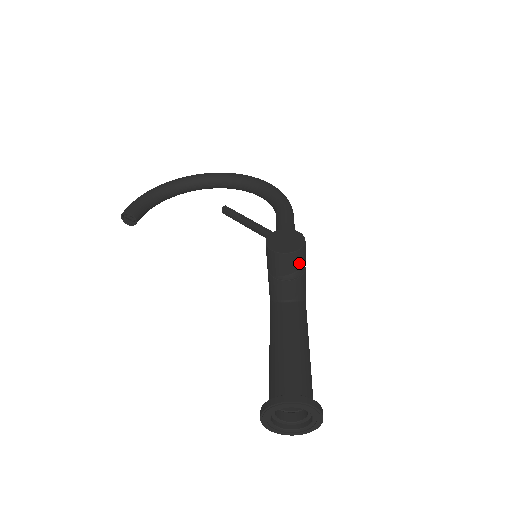
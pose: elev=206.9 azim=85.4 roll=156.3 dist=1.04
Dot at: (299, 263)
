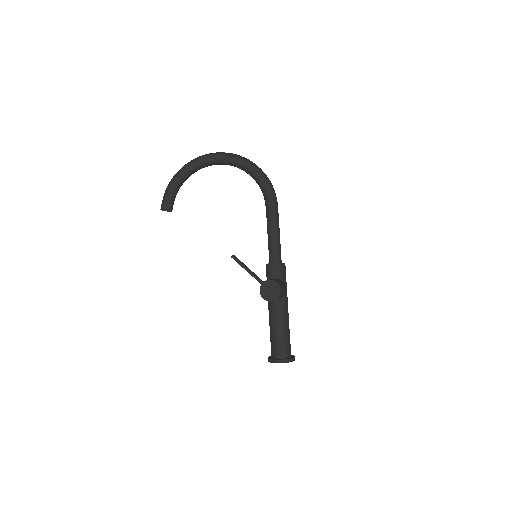
Dot at: occluded
